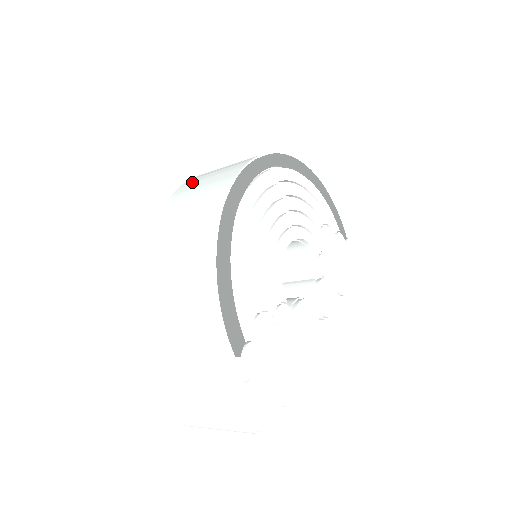
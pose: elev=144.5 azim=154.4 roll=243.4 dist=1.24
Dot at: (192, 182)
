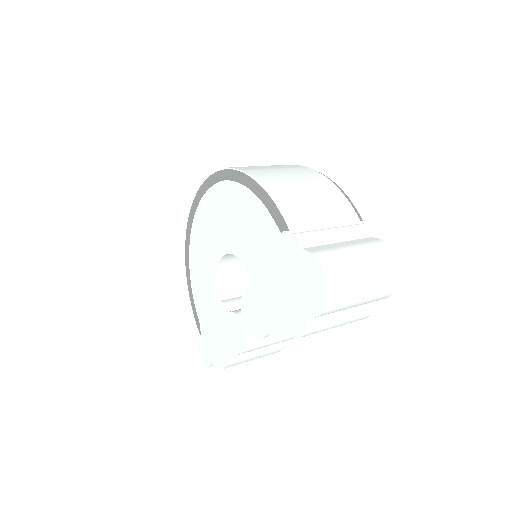
Dot at: occluded
